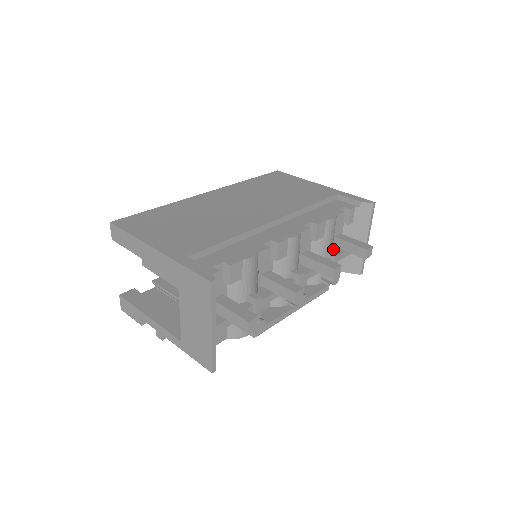
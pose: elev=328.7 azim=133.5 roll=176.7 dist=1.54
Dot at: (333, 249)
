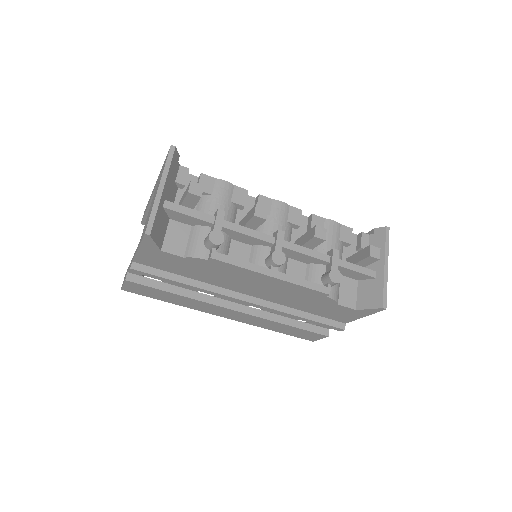
Dot at: occluded
